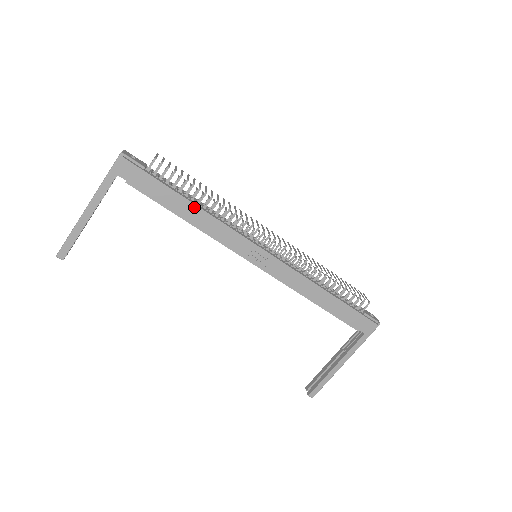
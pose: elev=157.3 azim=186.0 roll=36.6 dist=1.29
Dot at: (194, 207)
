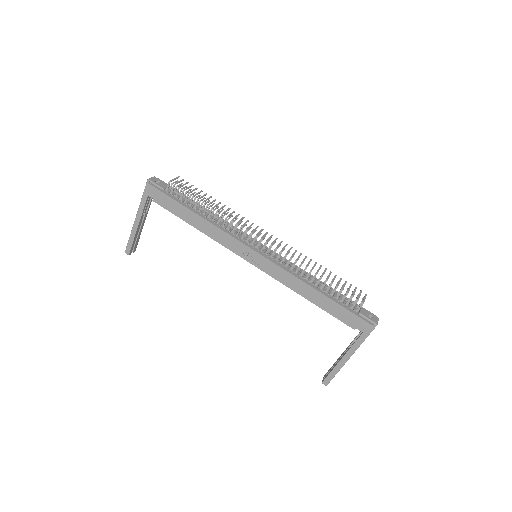
Dot at: (199, 217)
